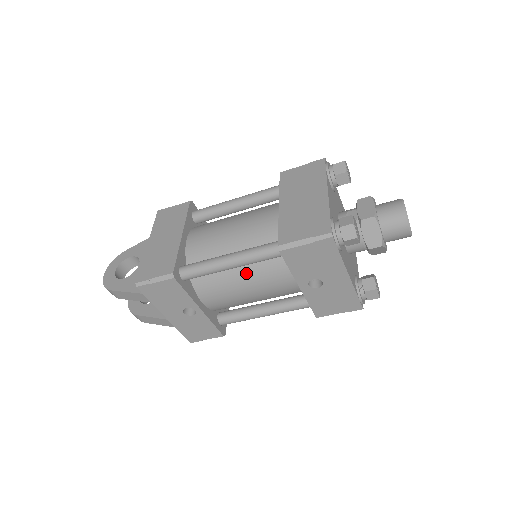
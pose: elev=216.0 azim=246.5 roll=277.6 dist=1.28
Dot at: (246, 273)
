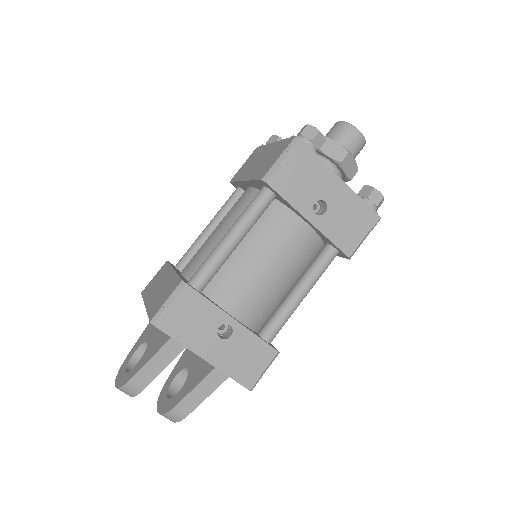
Dot at: (254, 247)
